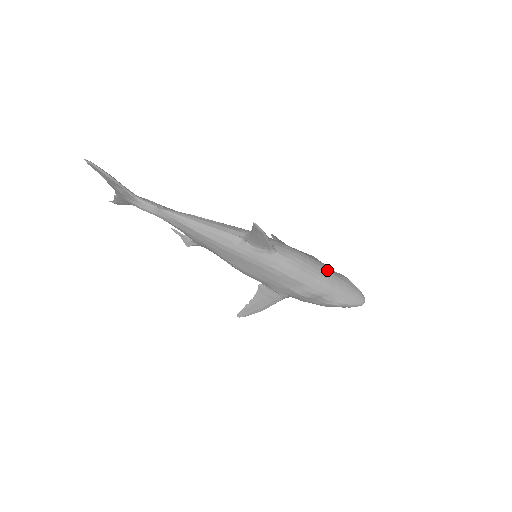
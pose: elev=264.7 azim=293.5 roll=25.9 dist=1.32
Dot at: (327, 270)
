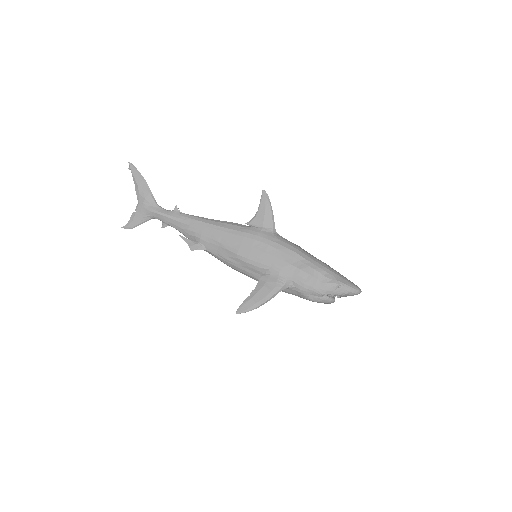
Dot at: occluded
